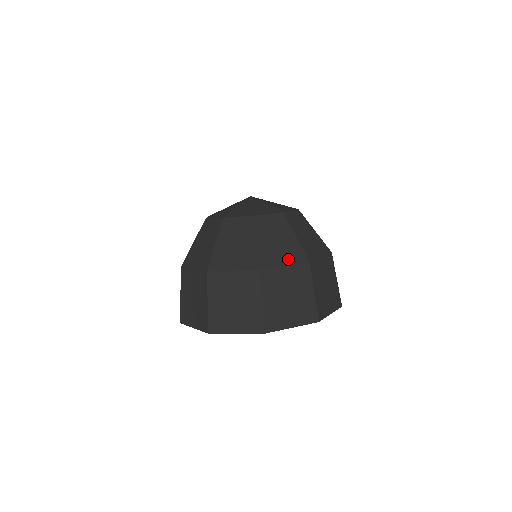
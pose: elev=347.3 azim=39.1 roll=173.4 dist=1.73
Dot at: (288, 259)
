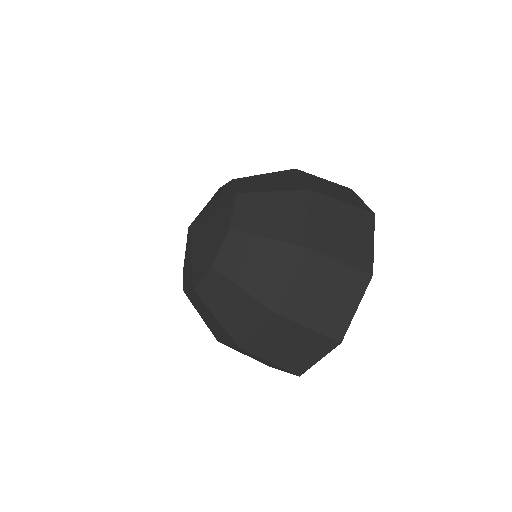
Dot at: (284, 270)
